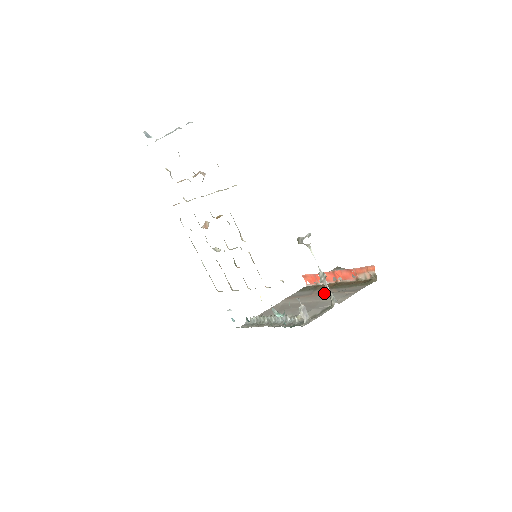
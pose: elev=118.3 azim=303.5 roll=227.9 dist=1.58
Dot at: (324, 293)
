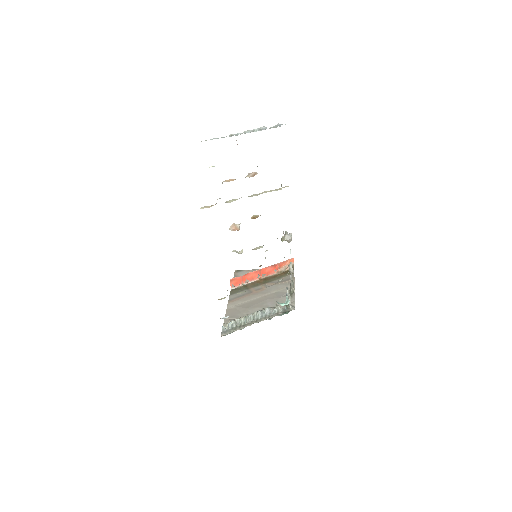
Dot at: (265, 288)
